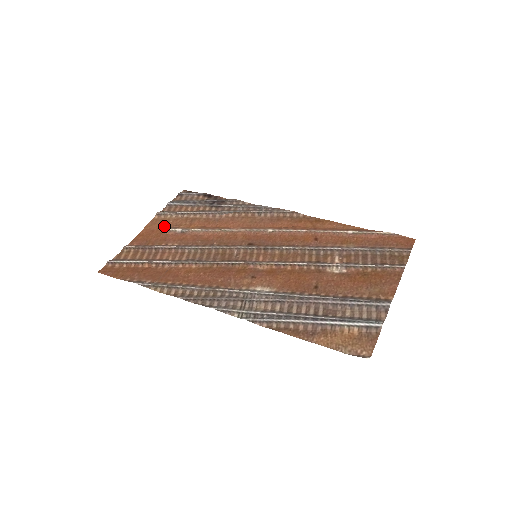
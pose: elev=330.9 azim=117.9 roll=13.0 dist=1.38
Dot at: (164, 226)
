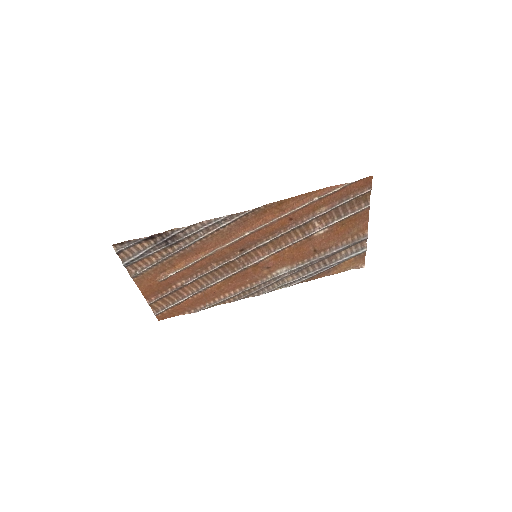
Dot at: (153, 279)
